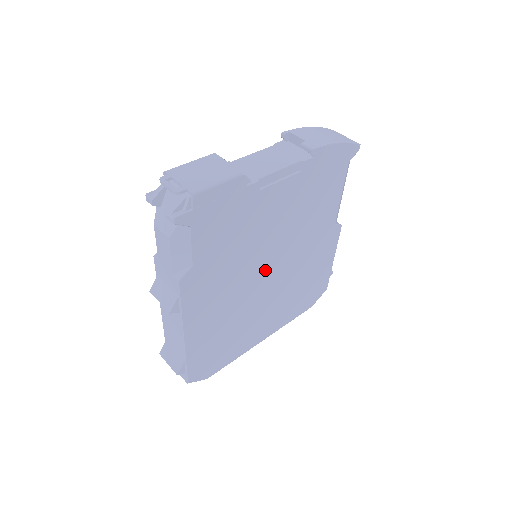
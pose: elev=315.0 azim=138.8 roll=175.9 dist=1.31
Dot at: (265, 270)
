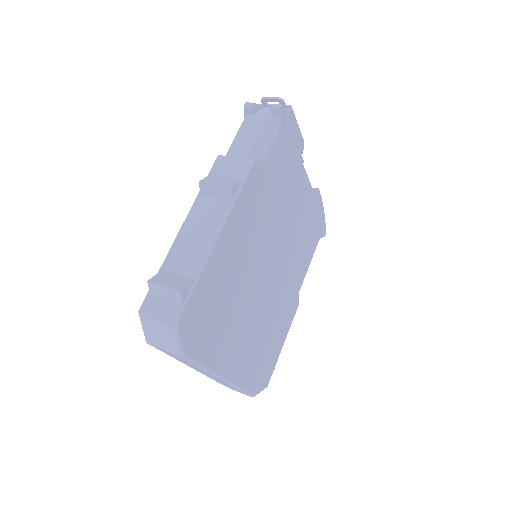
Dot at: (270, 261)
